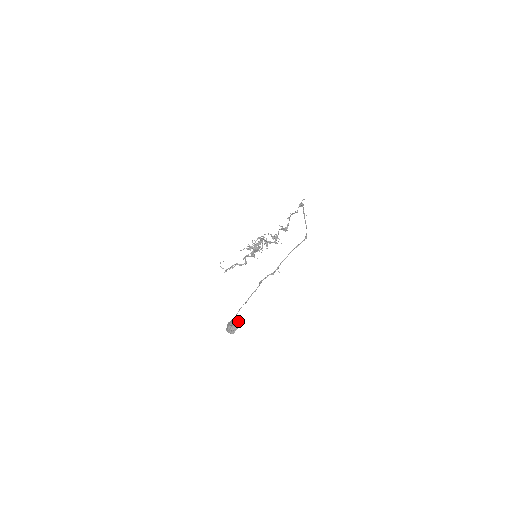
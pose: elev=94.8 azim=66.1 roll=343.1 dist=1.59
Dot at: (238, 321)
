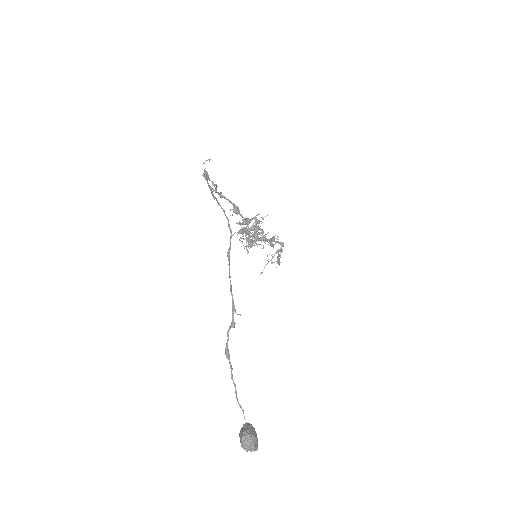
Dot at: (248, 426)
